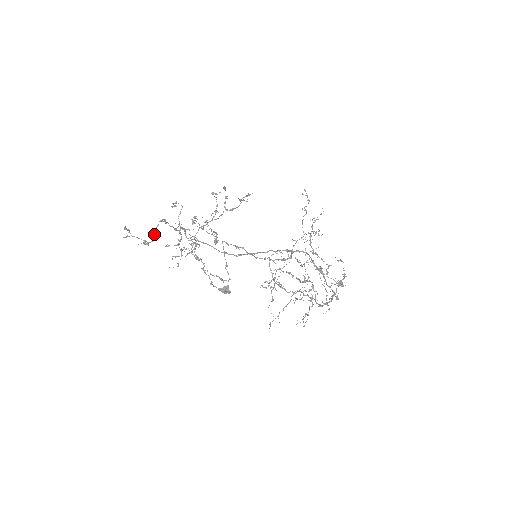
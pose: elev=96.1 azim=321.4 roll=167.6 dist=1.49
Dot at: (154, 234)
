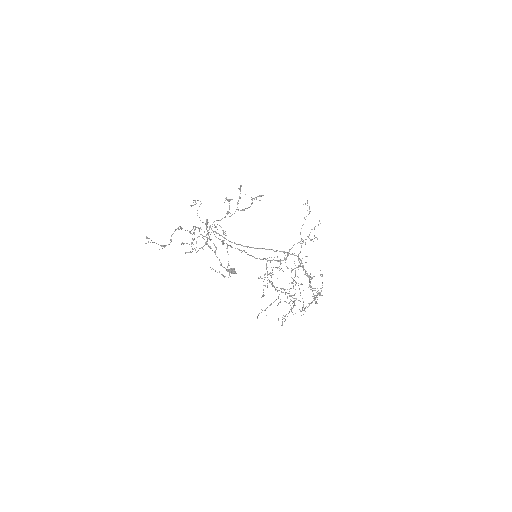
Dot at: (171, 239)
